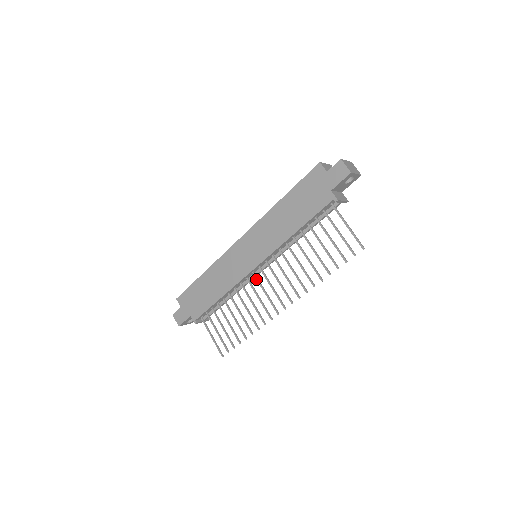
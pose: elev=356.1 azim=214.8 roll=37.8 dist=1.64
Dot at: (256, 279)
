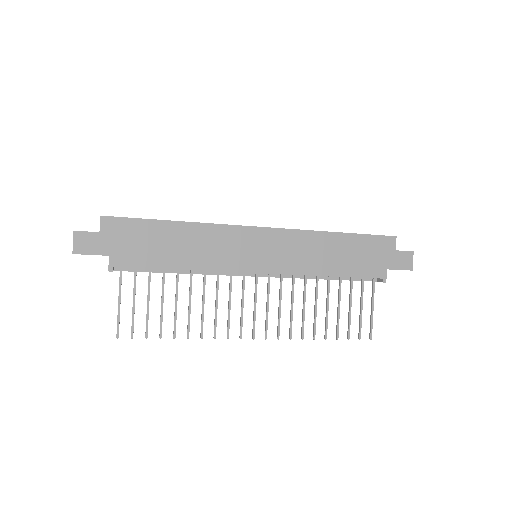
Dot at: (243, 283)
